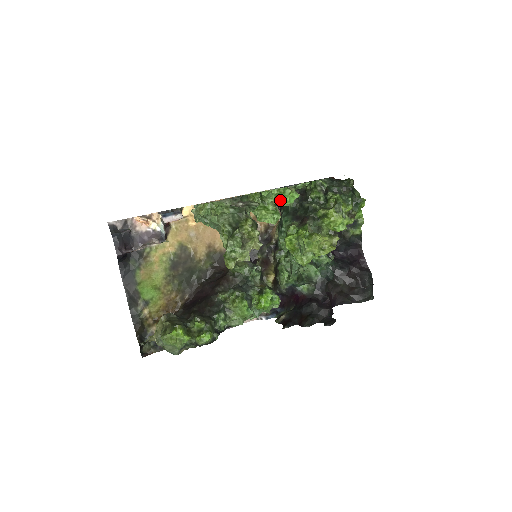
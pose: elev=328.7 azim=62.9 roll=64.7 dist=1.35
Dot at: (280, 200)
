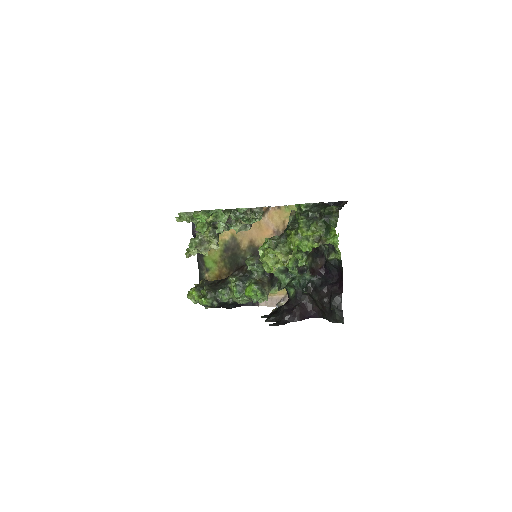
Dot at: (198, 219)
